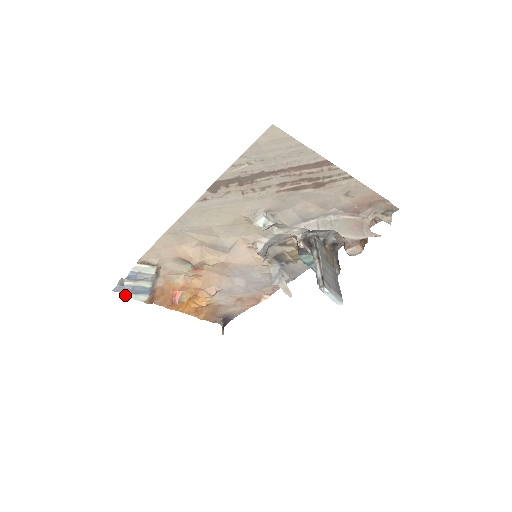
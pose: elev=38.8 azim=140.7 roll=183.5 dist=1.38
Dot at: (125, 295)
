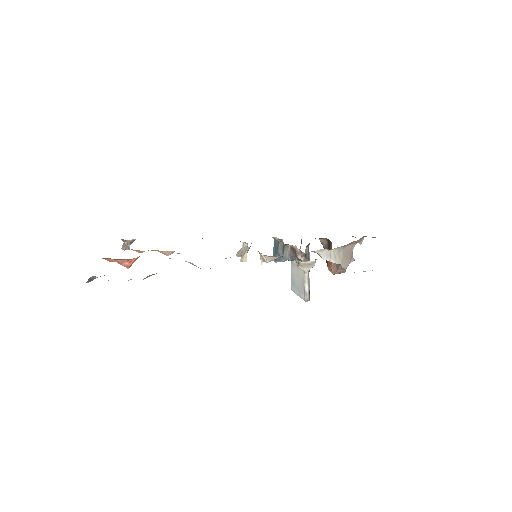
Dot at: occluded
